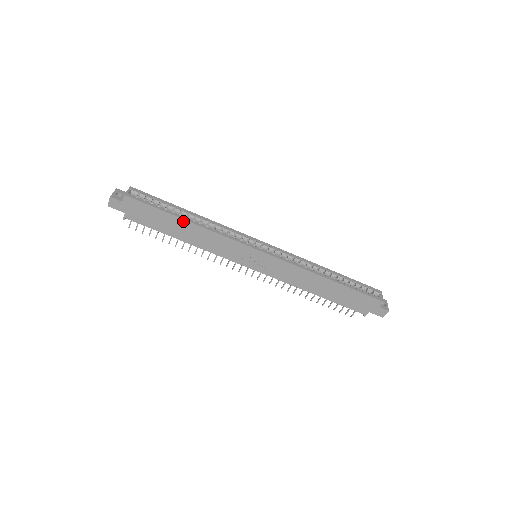
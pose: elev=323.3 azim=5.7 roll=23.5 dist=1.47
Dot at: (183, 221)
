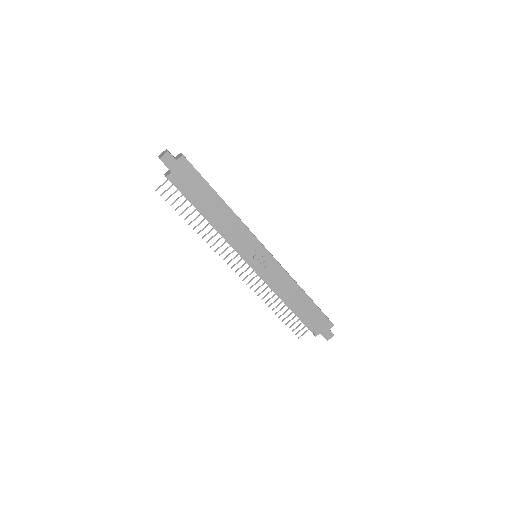
Dot at: (220, 200)
